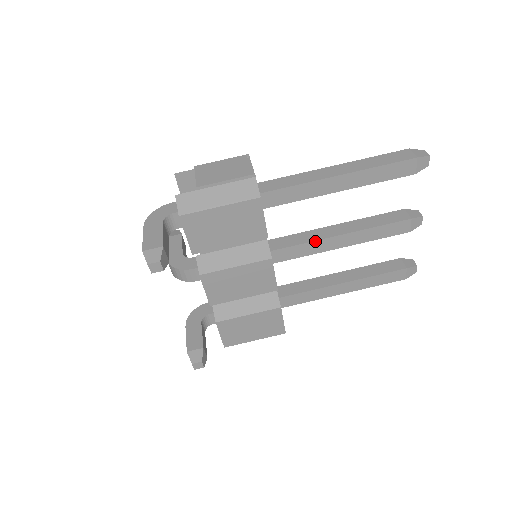
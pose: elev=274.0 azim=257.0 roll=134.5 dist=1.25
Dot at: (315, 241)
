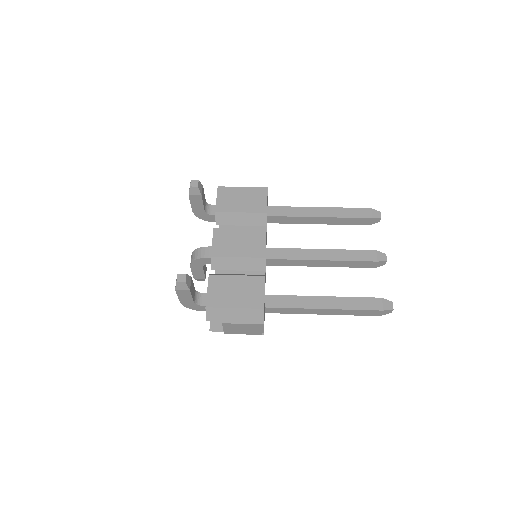
Dot at: (301, 249)
